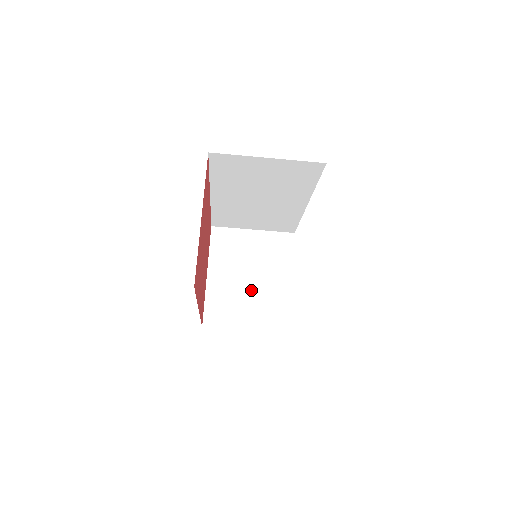
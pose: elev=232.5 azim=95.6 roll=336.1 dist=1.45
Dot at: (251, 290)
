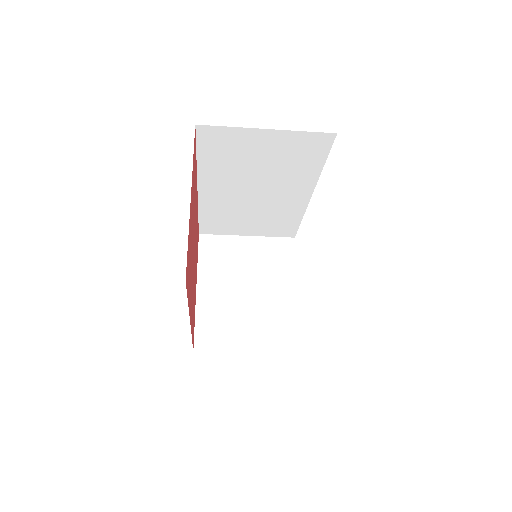
Dot at: (249, 304)
